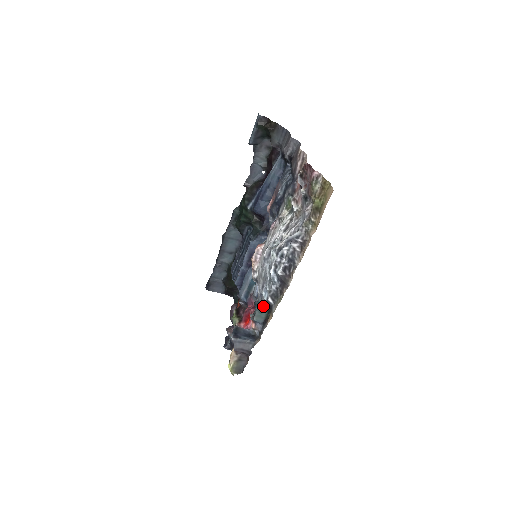
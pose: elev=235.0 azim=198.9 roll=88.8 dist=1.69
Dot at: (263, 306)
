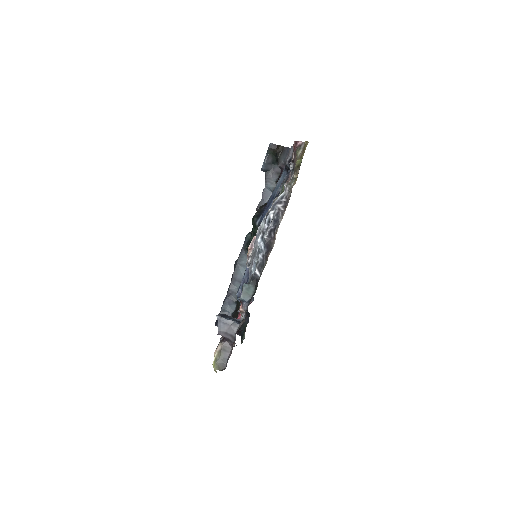
Dot at: (251, 281)
